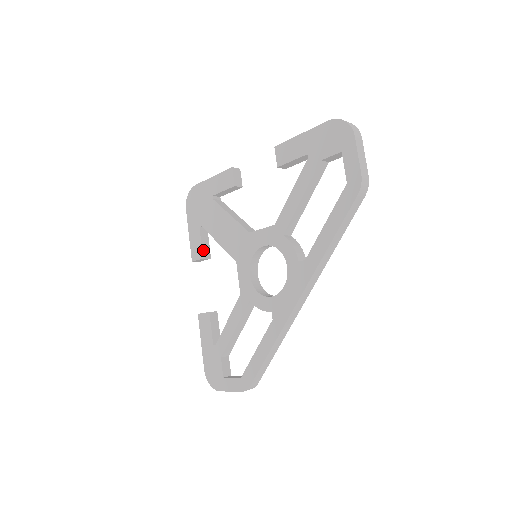
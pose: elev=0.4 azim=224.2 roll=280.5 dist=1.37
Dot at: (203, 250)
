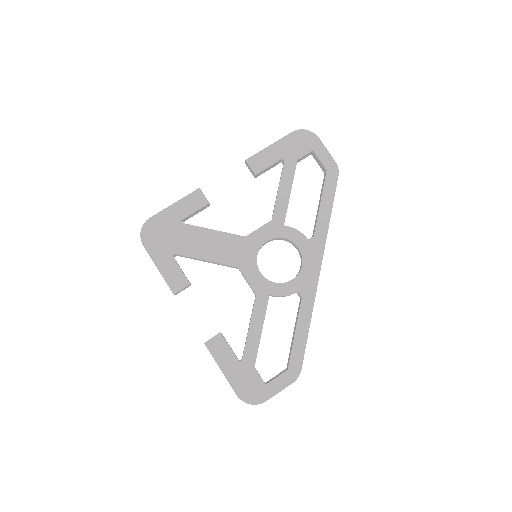
Dot at: (186, 277)
